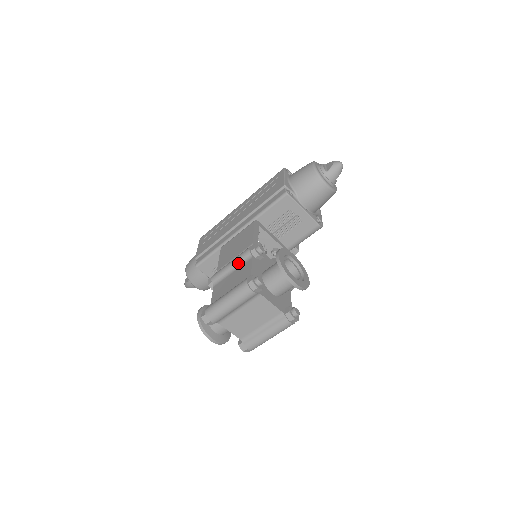
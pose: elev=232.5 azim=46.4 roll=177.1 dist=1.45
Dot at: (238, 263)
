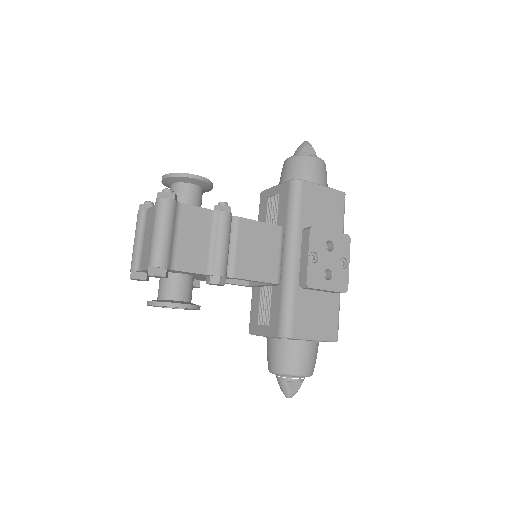
Dot at: occluded
